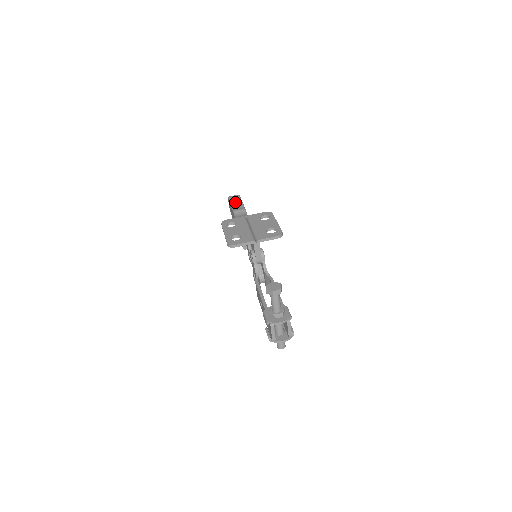
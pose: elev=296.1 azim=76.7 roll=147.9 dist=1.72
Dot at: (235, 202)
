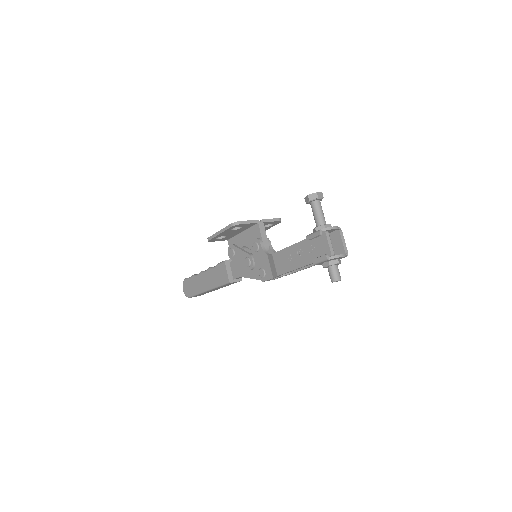
Dot at: occluded
